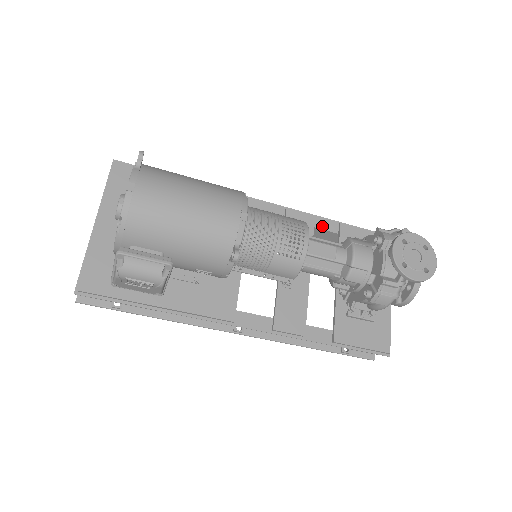
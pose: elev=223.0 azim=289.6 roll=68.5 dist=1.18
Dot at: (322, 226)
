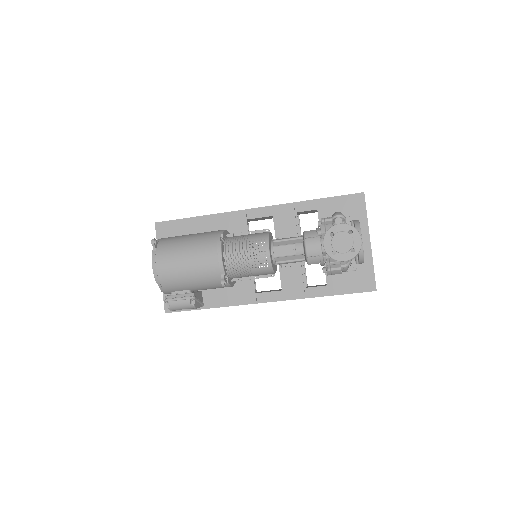
Dot at: (303, 209)
